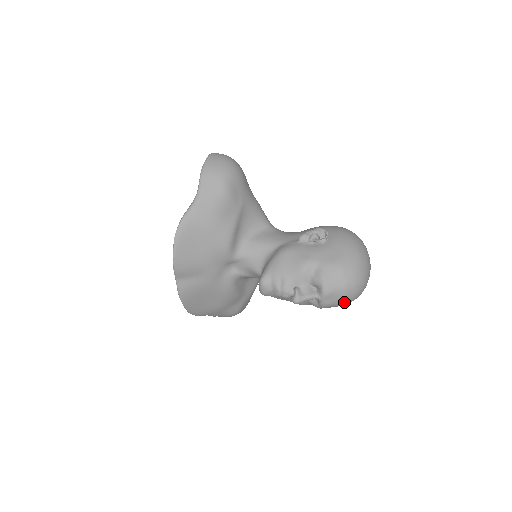
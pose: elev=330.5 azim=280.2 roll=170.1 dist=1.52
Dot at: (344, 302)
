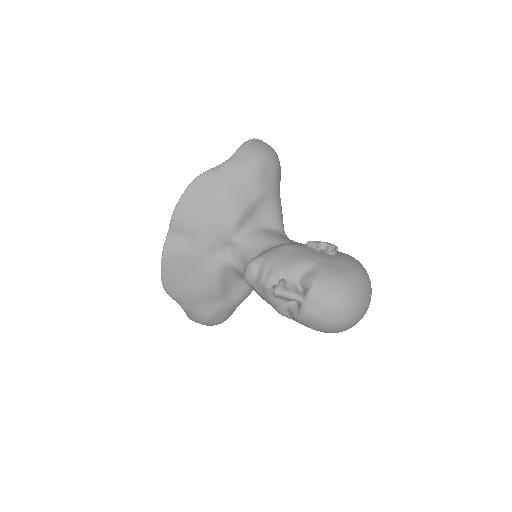
Dot at: (326, 320)
